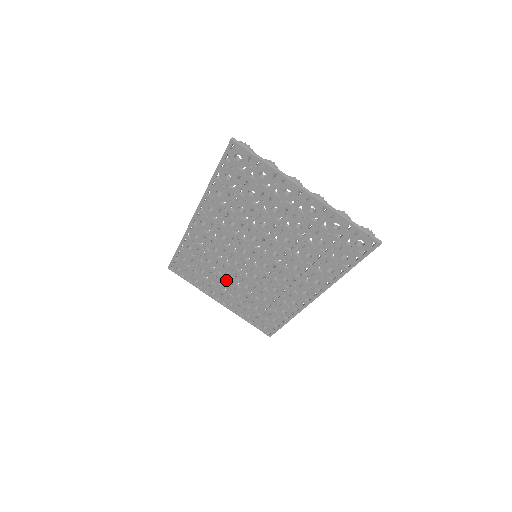
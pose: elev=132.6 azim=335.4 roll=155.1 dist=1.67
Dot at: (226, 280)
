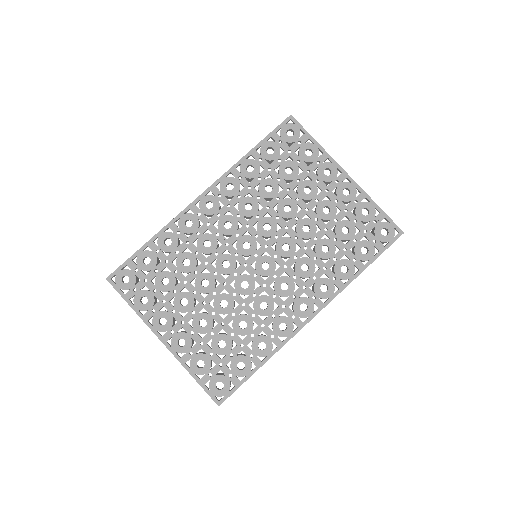
Dot at: (197, 294)
